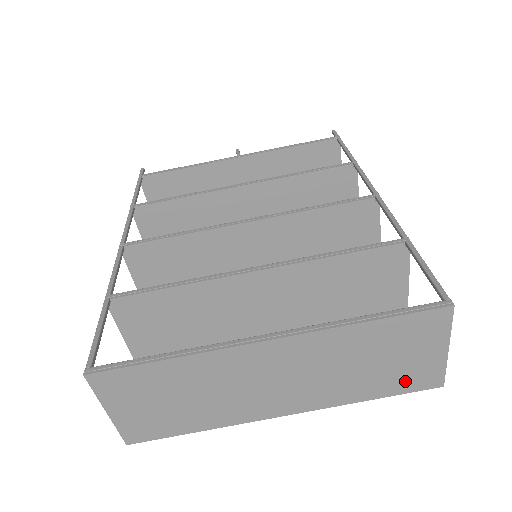
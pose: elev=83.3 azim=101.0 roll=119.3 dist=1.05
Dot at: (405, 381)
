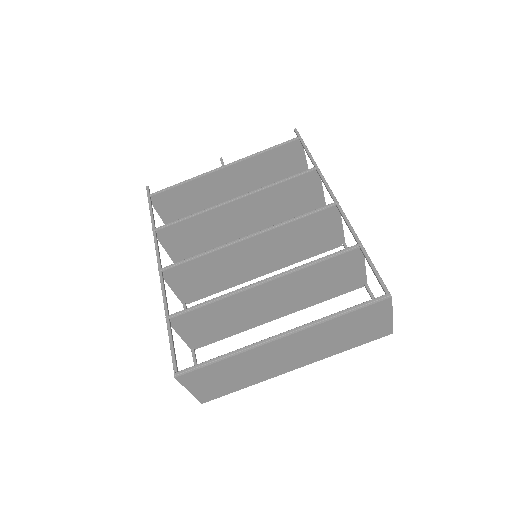
Dot at: (369, 336)
